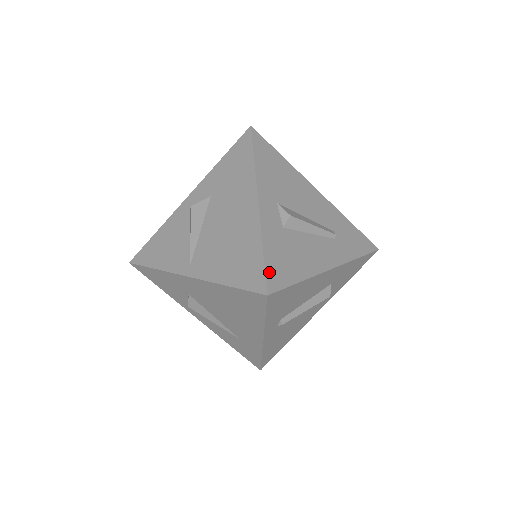
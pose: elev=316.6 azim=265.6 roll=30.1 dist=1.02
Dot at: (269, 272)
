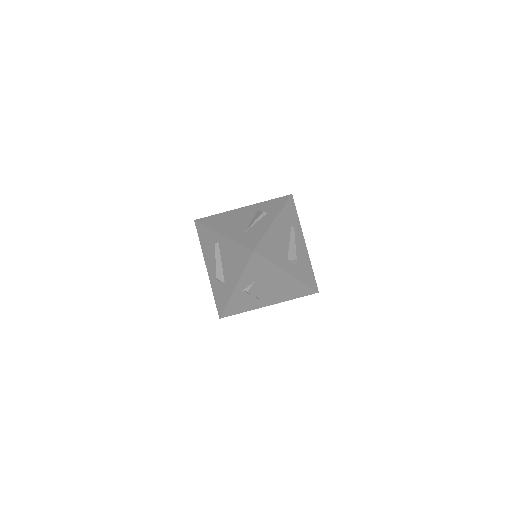
Dot at: (312, 286)
